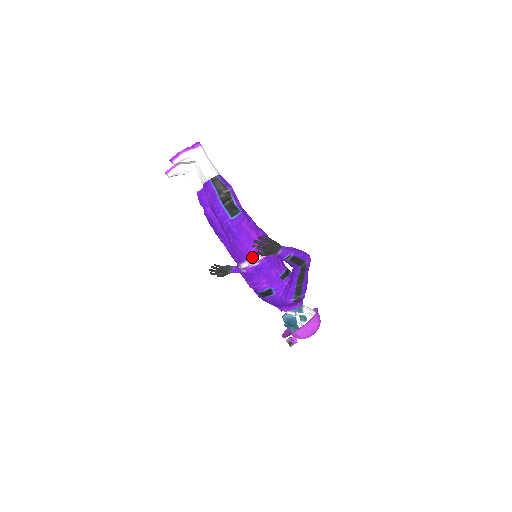
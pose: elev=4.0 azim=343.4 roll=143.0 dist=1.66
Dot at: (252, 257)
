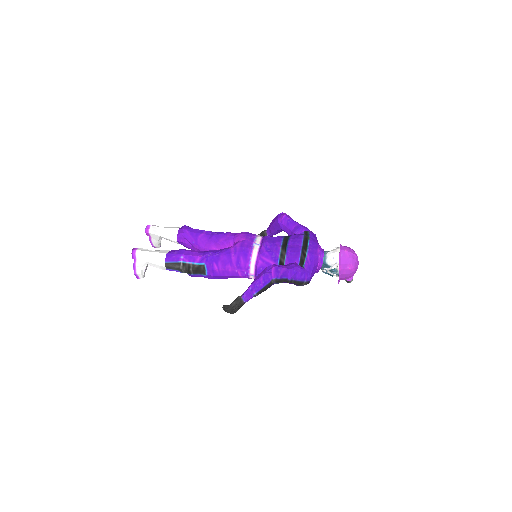
Dot at: (248, 278)
